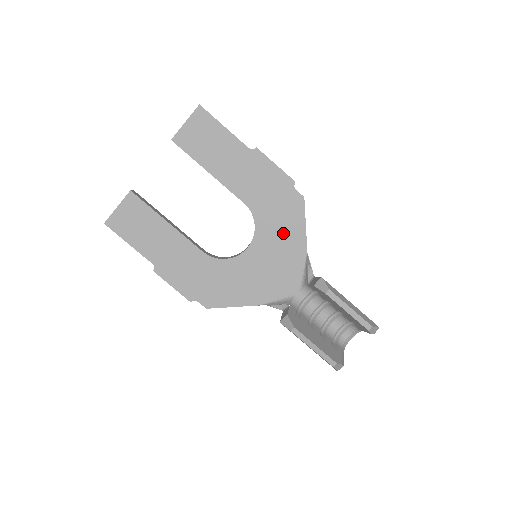
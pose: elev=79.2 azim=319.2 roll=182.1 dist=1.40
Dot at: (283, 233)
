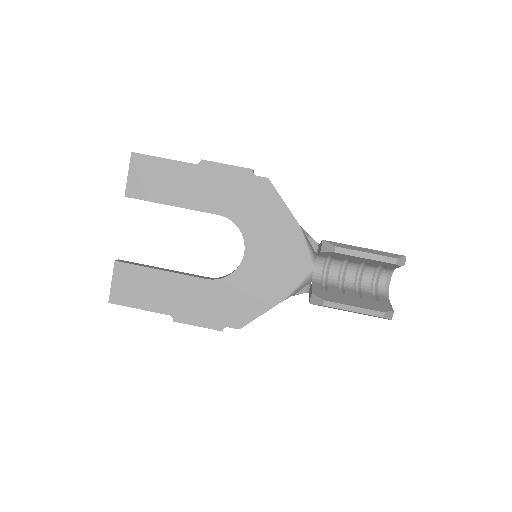
Dot at: (268, 221)
